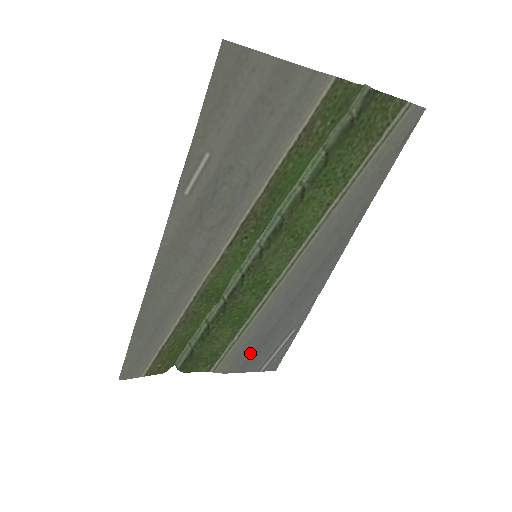
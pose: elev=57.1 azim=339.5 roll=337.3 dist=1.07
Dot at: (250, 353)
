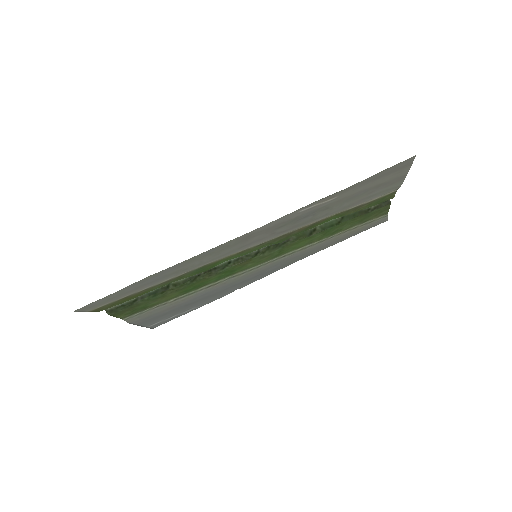
Dot at: (162, 313)
